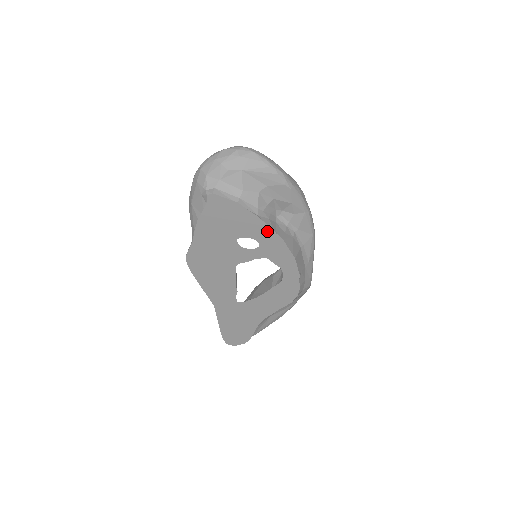
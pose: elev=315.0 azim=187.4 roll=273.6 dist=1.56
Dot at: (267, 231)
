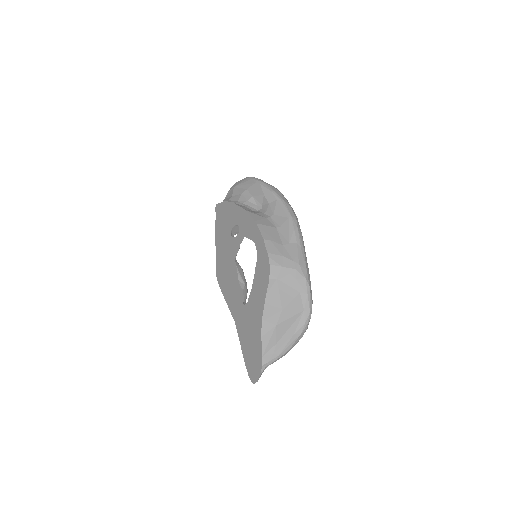
Dot at: (239, 211)
